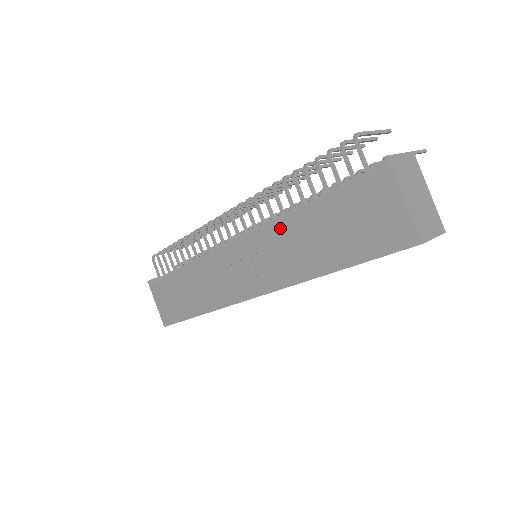
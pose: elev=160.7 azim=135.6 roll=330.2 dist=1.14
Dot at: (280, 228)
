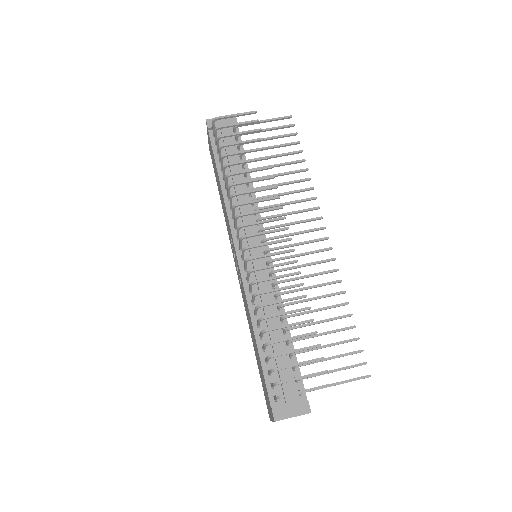
Dot at: (249, 313)
